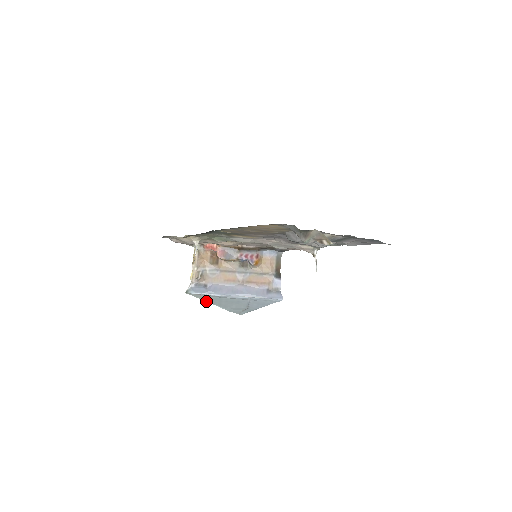
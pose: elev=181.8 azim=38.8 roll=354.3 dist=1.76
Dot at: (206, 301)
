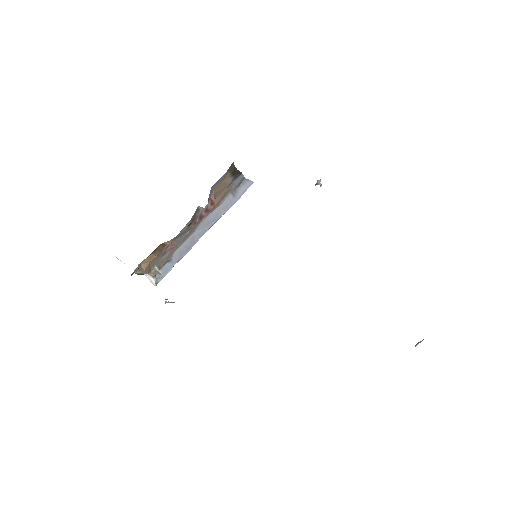
Dot at: occluded
